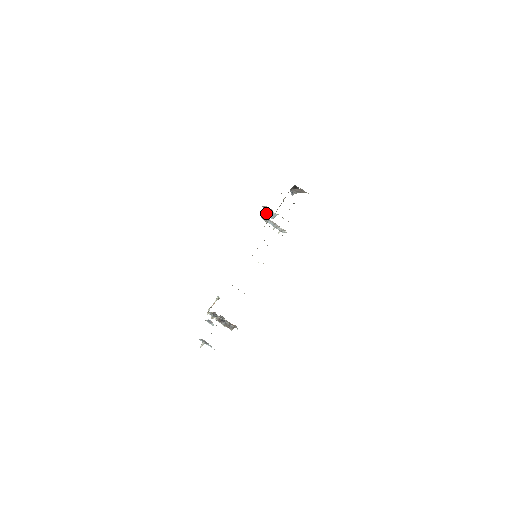
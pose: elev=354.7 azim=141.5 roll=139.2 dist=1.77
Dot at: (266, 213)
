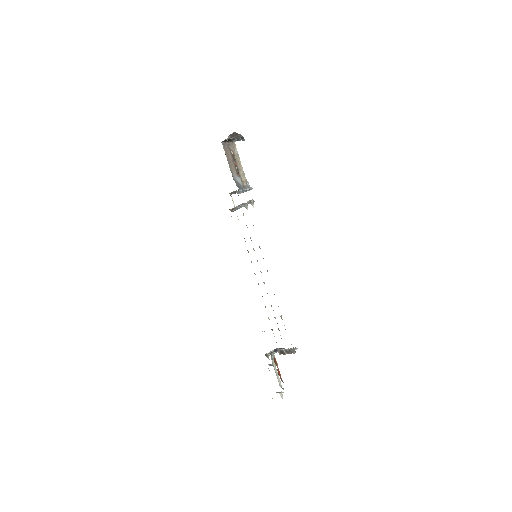
Dot at: occluded
